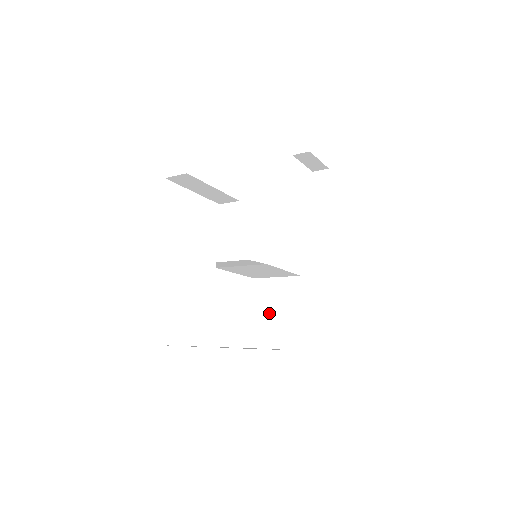
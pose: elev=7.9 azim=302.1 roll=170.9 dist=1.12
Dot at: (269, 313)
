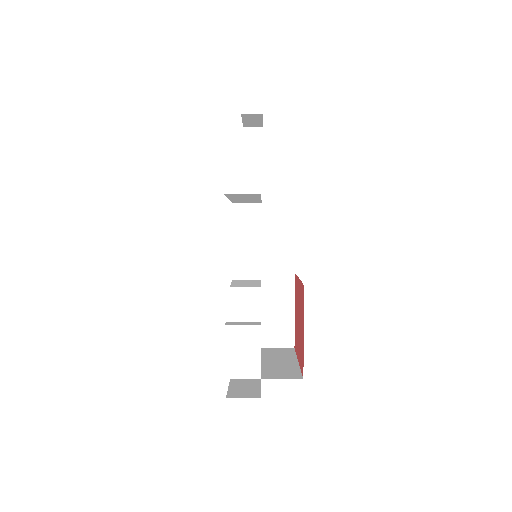
Dot at: occluded
